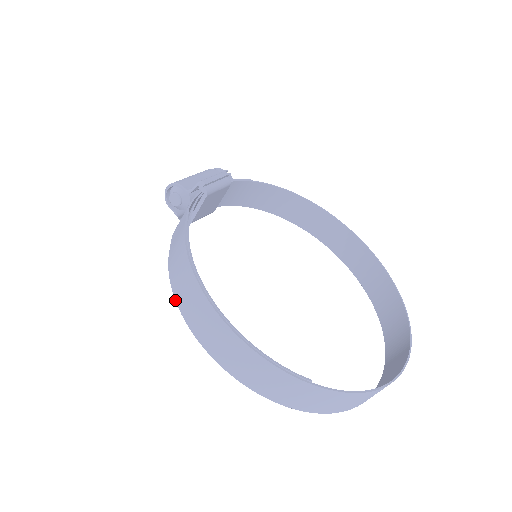
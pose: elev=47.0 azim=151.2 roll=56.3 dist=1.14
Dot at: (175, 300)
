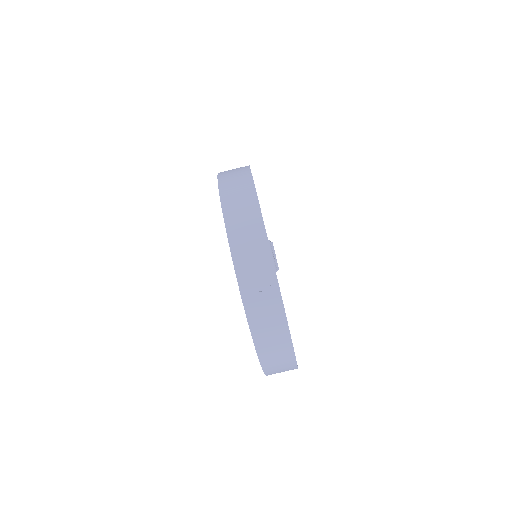
Dot at: occluded
